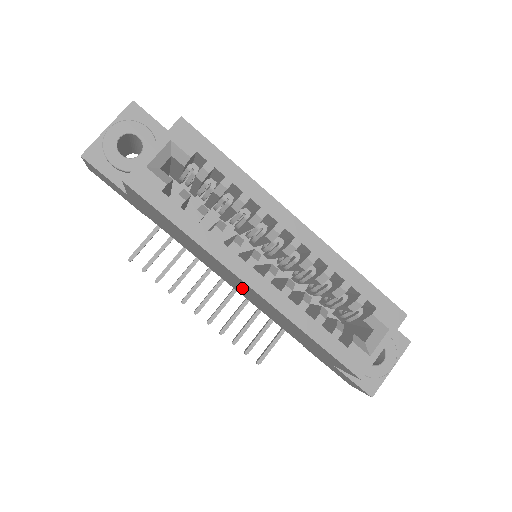
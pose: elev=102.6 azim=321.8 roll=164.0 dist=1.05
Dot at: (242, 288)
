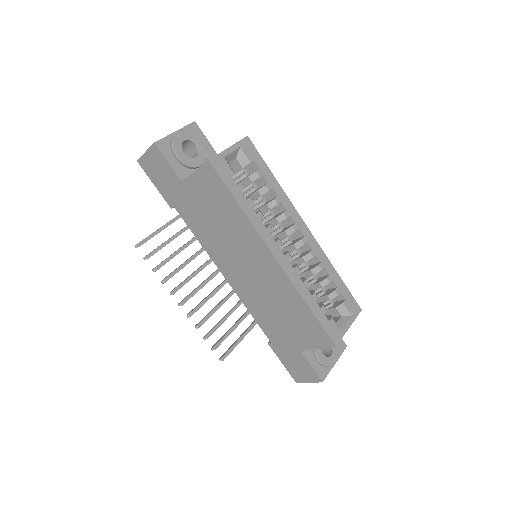
Dot at: (253, 271)
